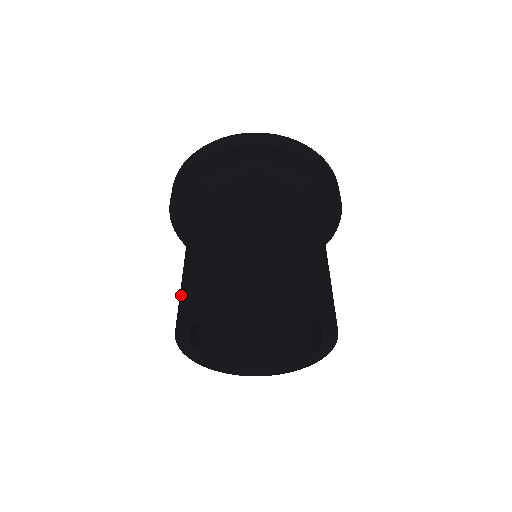
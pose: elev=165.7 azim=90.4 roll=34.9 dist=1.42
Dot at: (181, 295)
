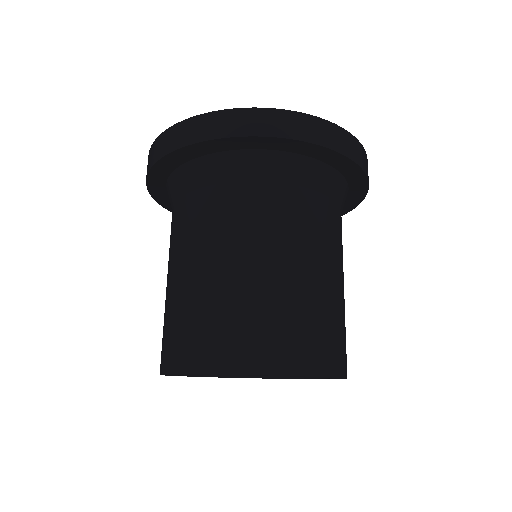
Dot at: (164, 335)
